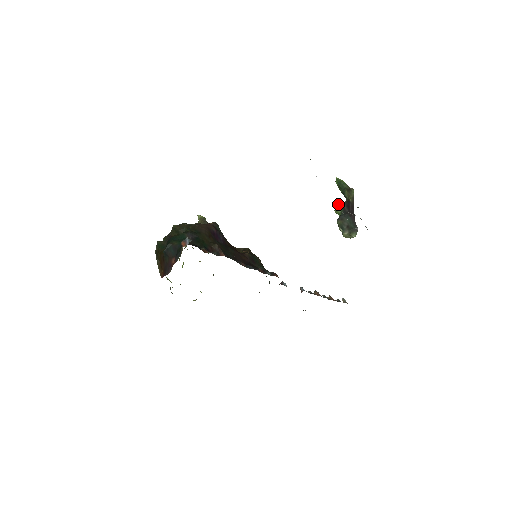
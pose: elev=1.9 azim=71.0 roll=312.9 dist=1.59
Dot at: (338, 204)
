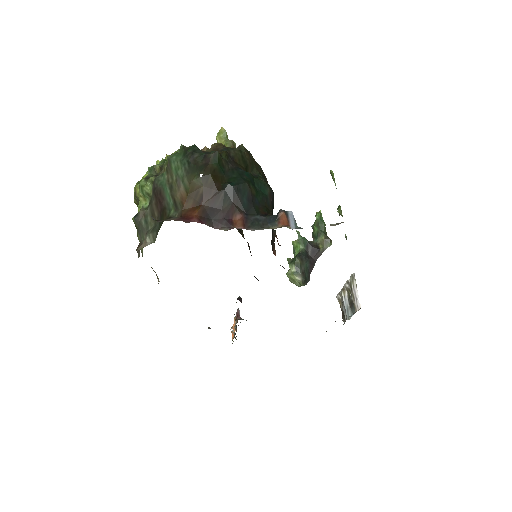
Dot at: (305, 239)
